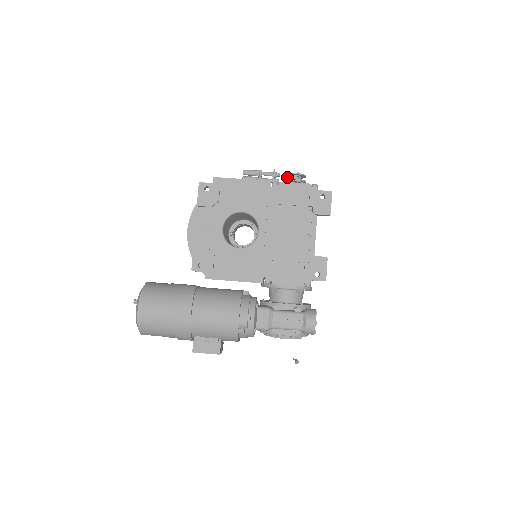
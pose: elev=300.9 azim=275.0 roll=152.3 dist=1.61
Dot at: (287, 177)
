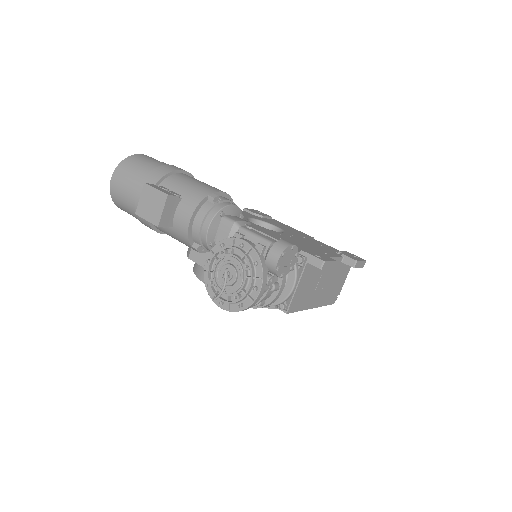
Dot at: occluded
